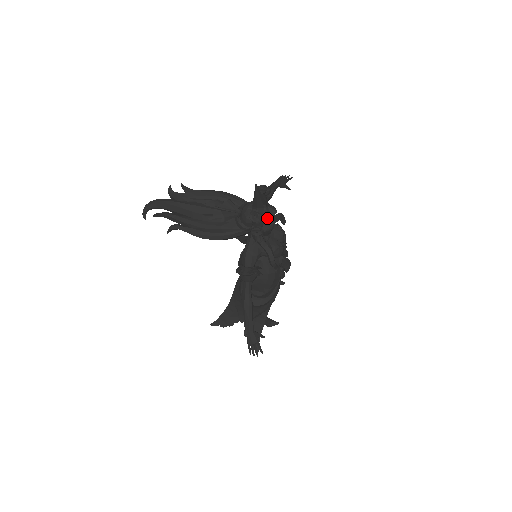
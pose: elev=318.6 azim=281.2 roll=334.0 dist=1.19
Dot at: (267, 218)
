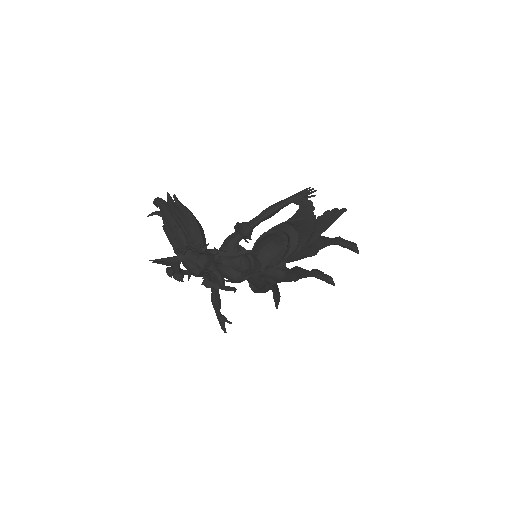
Dot at: (192, 270)
